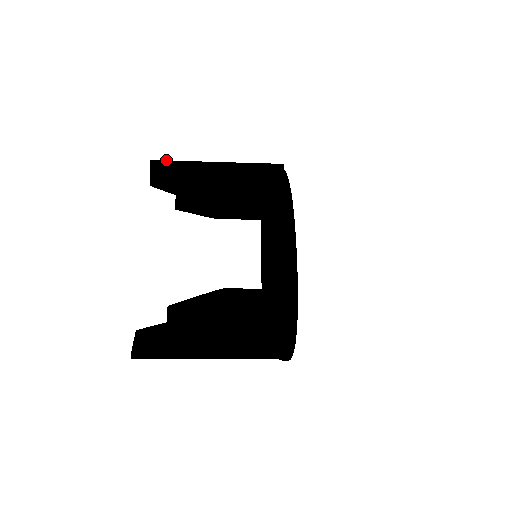
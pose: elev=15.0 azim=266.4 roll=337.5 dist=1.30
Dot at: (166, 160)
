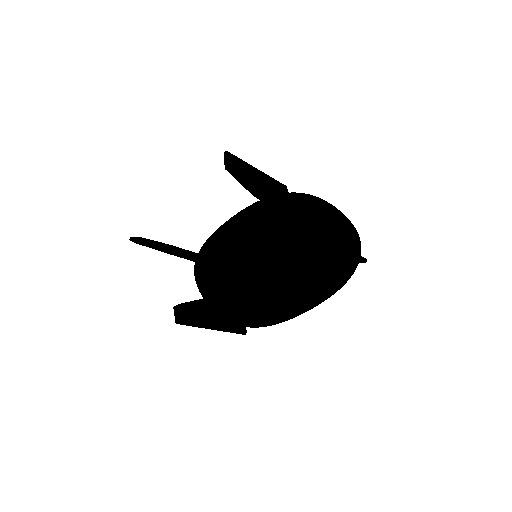
Dot at: (234, 155)
